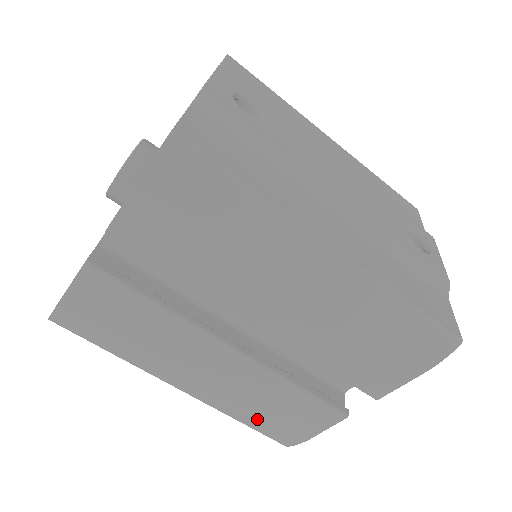
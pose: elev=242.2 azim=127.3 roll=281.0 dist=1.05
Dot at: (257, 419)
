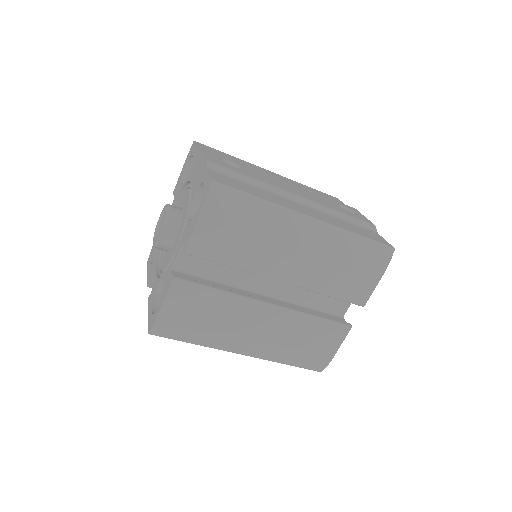
Dot at: (298, 355)
